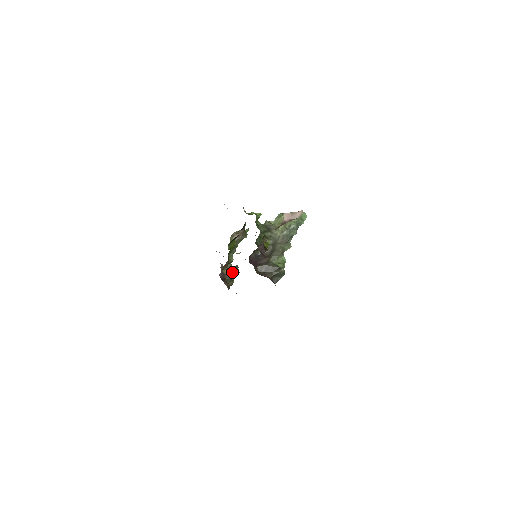
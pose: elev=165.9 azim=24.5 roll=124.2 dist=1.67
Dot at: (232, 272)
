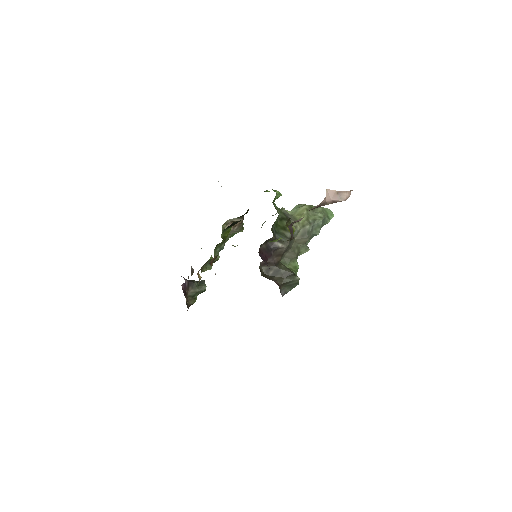
Dot at: (197, 287)
